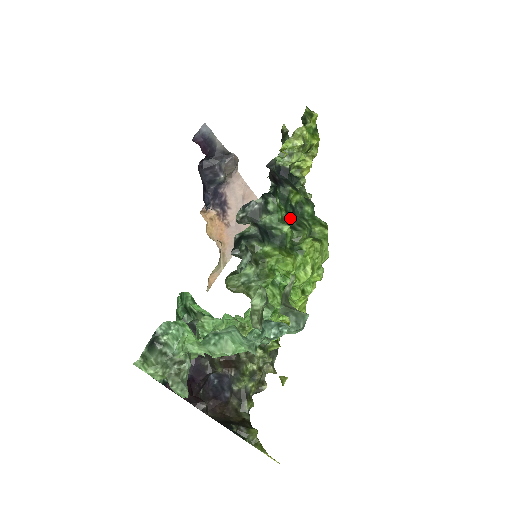
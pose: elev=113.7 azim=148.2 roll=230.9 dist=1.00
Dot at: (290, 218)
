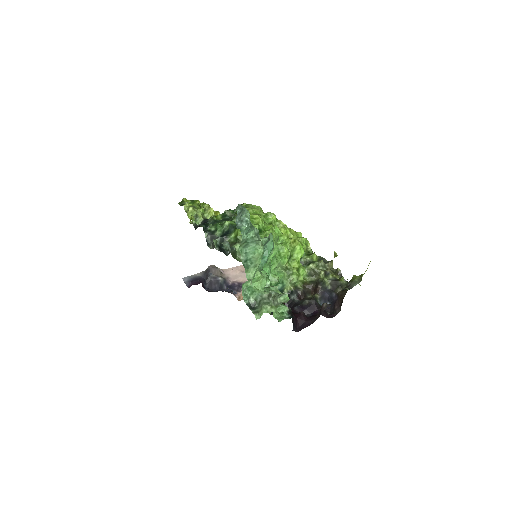
Dot at: occluded
